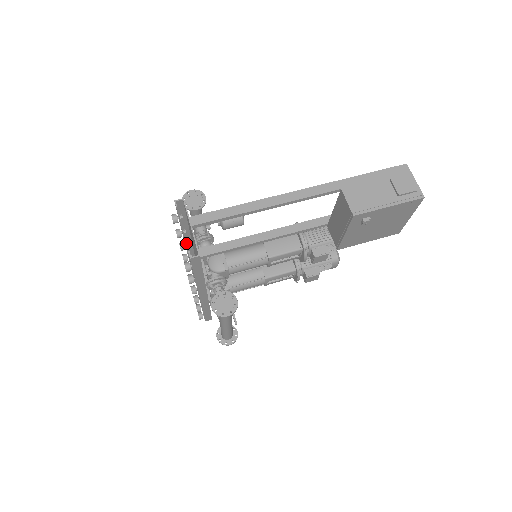
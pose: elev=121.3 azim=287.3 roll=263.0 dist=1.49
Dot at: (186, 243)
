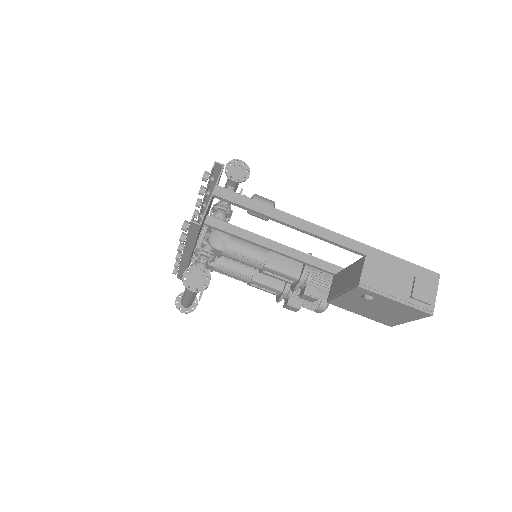
Dot at: (204, 203)
